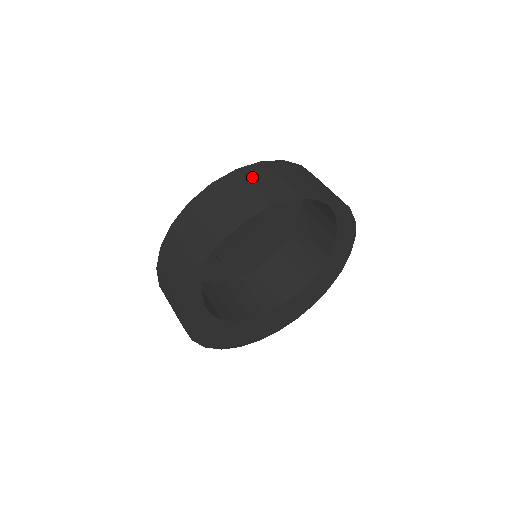
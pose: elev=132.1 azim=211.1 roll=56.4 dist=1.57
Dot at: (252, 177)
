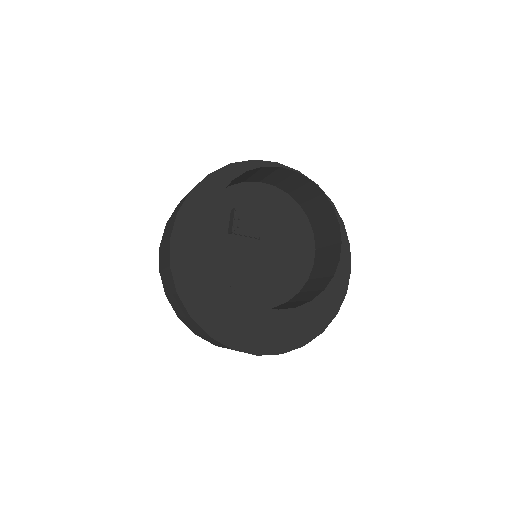
Dot at: (304, 197)
